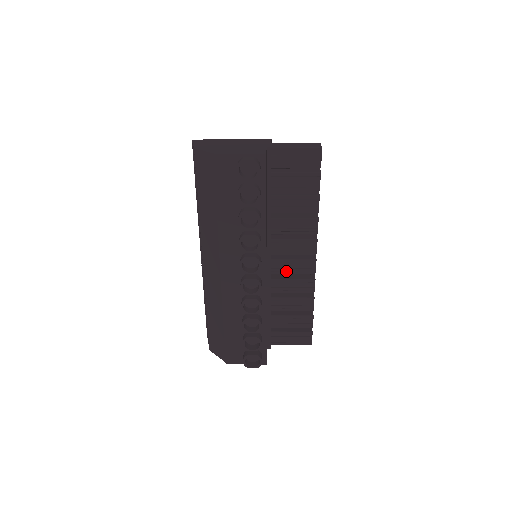
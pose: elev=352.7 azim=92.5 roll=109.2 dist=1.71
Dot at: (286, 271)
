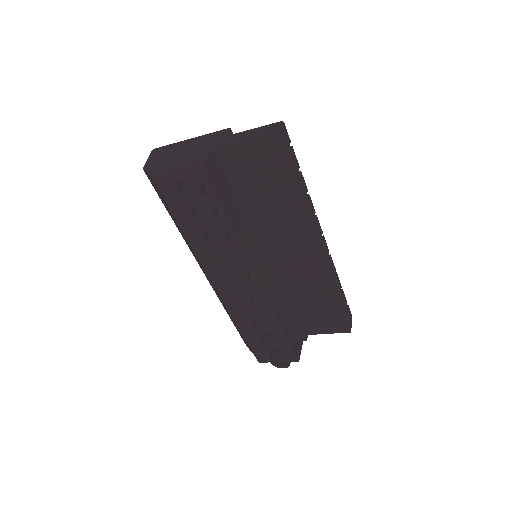
Dot at: (292, 267)
